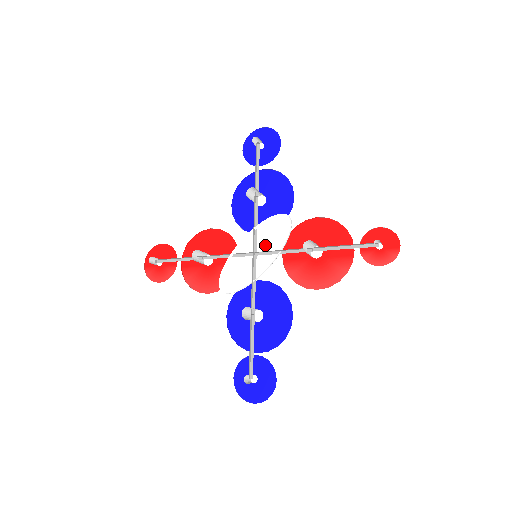
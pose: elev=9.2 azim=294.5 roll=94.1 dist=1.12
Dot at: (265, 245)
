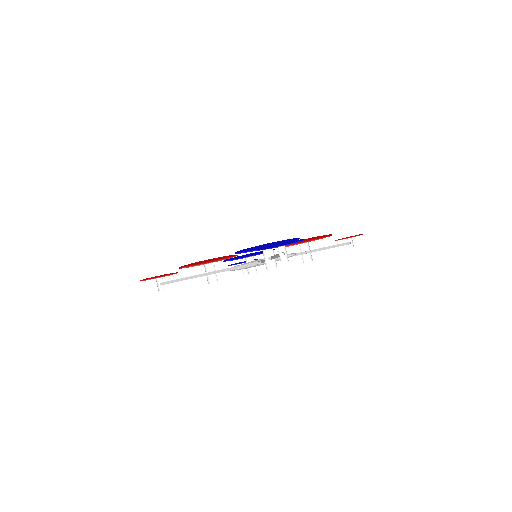
Dot at: occluded
